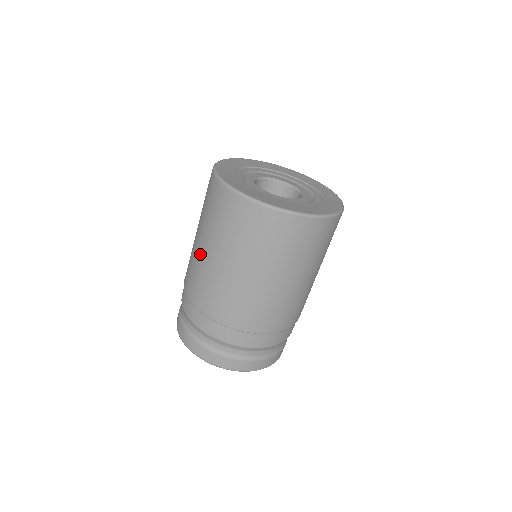
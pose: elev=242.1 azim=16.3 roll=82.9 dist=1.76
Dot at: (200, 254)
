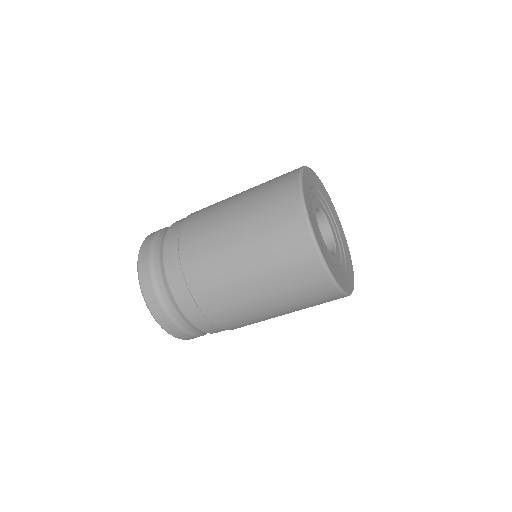
Dot at: (231, 198)
